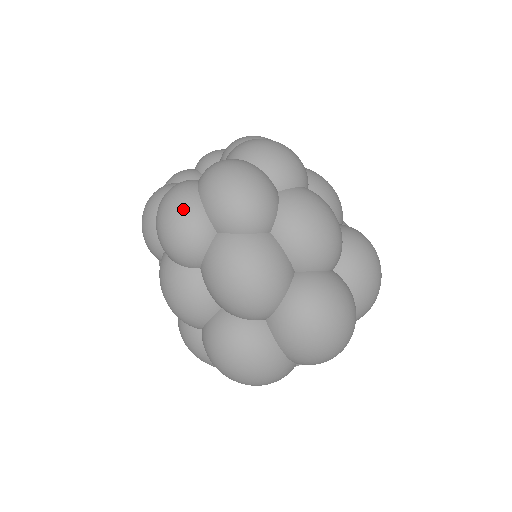
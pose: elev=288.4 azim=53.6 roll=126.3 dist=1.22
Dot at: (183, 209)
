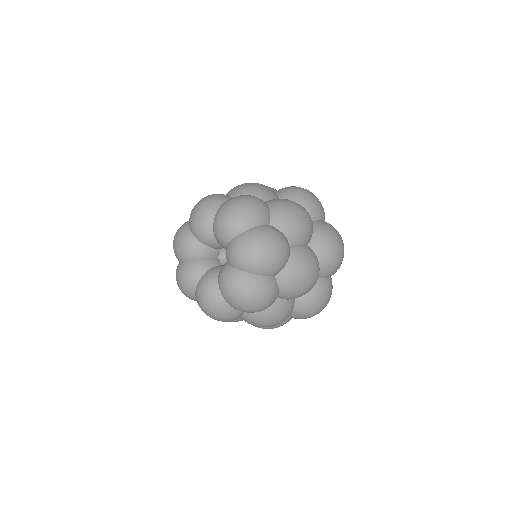
Dot at: (256, 288)
